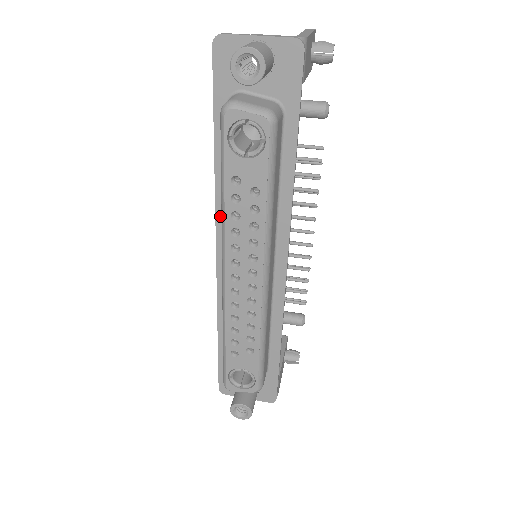
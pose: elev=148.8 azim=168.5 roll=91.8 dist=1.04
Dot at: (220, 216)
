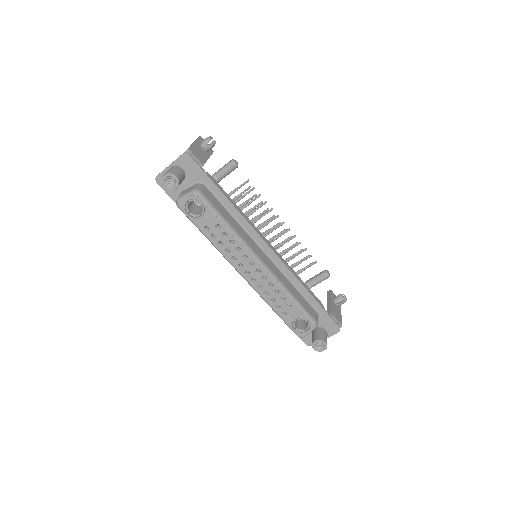
Dot at: occluded
